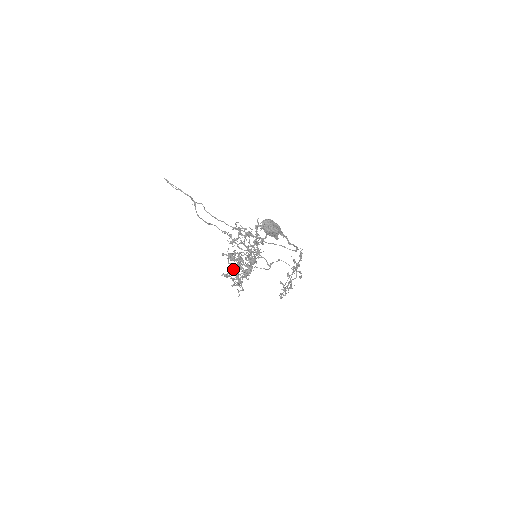
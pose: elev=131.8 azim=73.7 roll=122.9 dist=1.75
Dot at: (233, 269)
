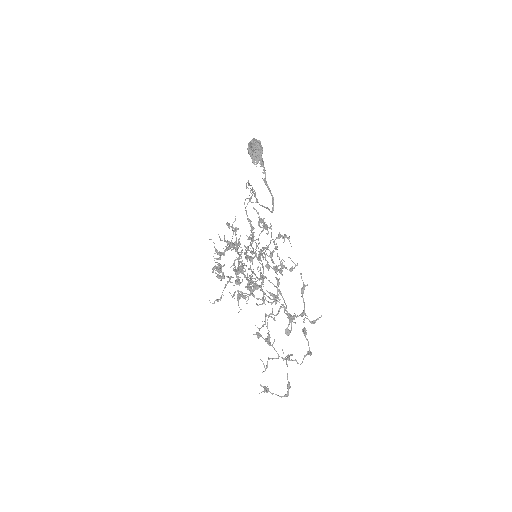
Dot at: occluded
